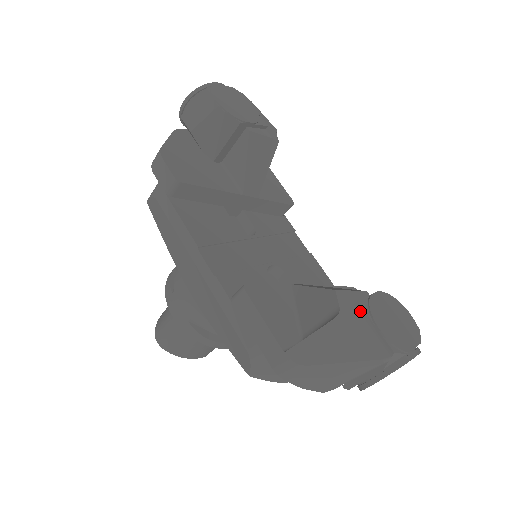
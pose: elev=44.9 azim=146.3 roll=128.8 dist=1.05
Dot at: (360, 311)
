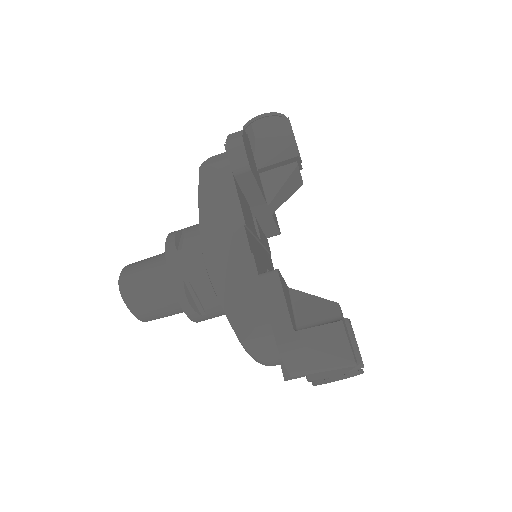
Dot at: (347, 325)
